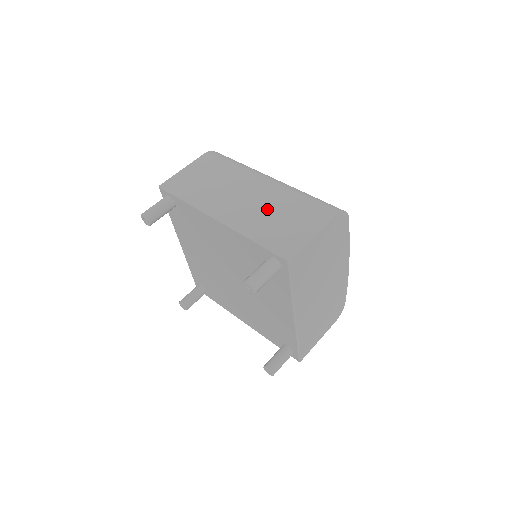
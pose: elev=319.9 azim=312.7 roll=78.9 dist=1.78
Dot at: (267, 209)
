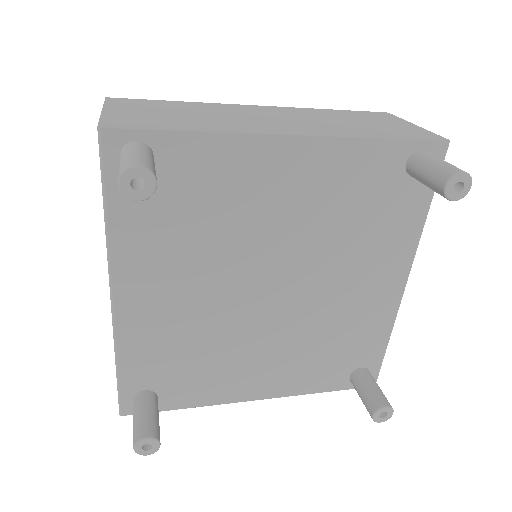
Dot at: (323, 119)
